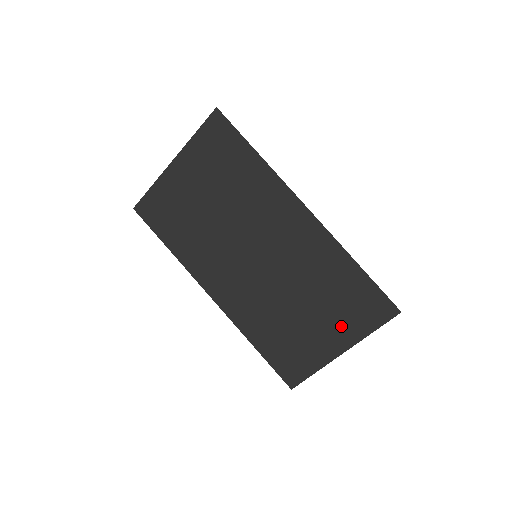
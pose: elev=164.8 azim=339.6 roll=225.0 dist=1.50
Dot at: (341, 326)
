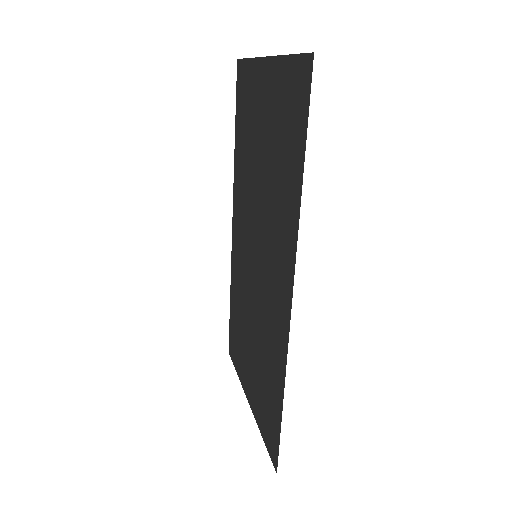
Dot at: (256, 394)
